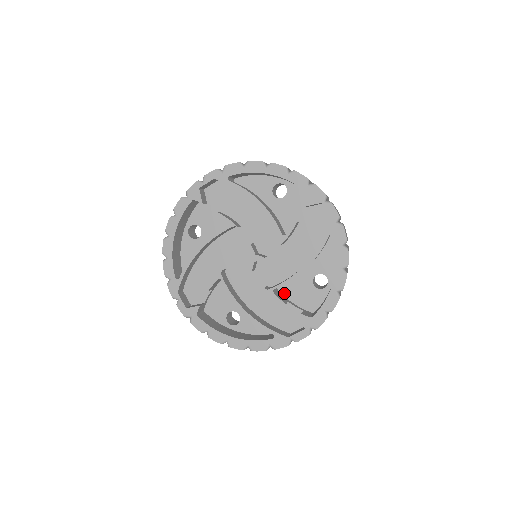
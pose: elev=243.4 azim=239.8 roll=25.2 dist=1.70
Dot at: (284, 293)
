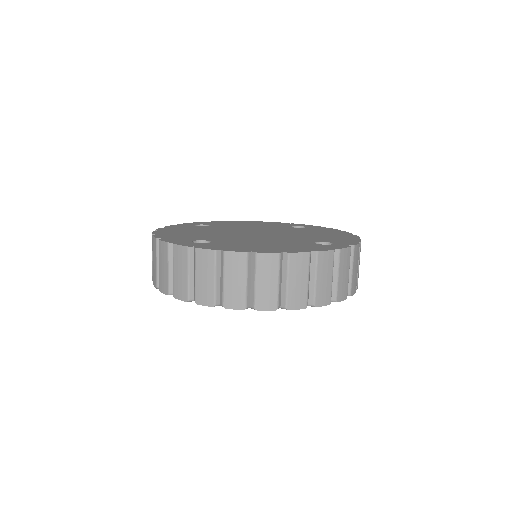
Dot at: occluded
